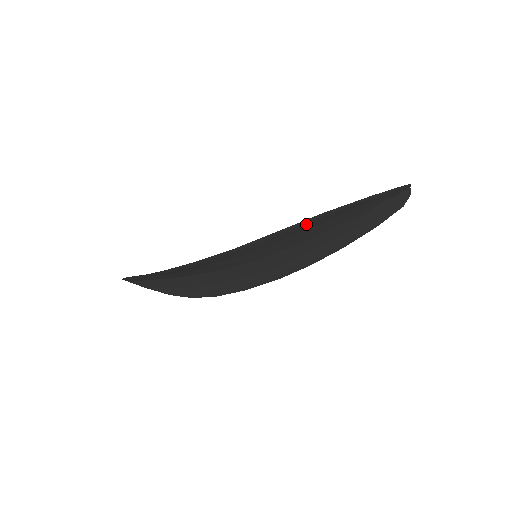
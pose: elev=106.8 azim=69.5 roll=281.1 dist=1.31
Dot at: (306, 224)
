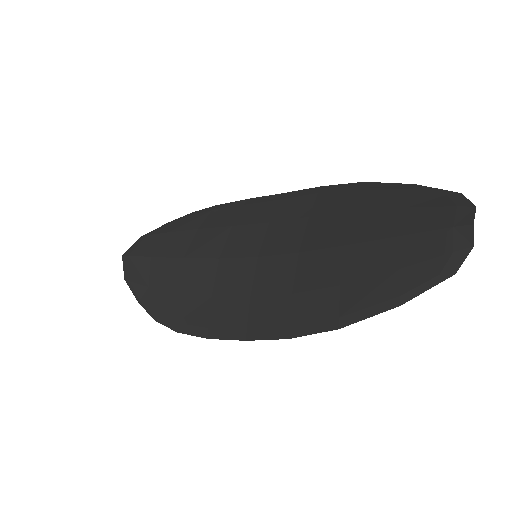
Dot at: (317, 318)
